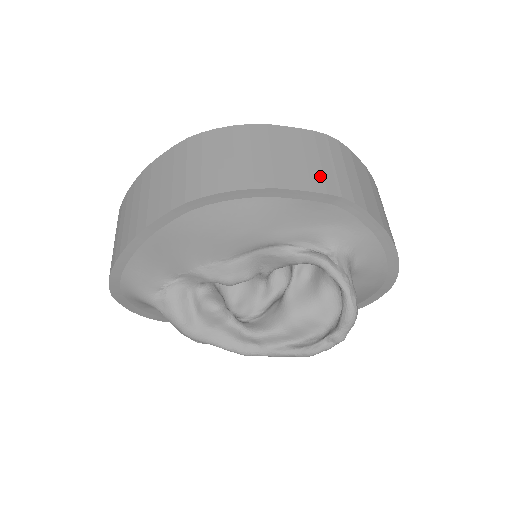
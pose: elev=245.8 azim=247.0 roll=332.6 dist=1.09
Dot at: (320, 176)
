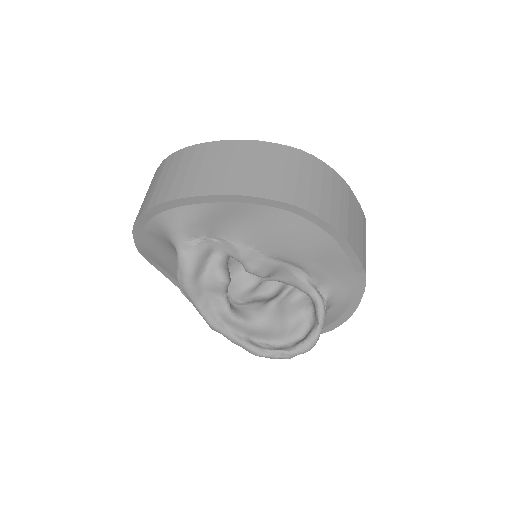
Dot at: (362, 249)
